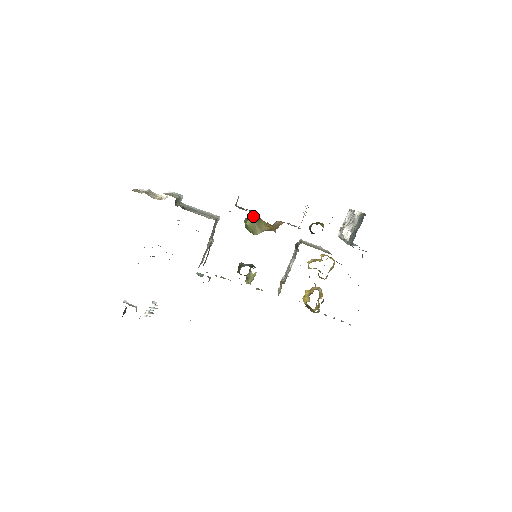
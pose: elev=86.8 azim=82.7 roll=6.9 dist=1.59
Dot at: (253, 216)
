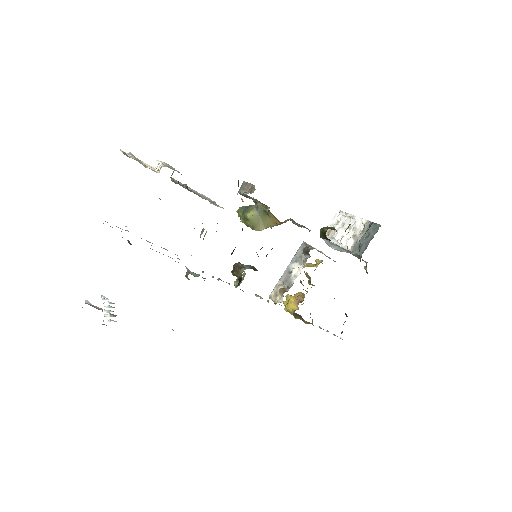
Dot at: (258, 208)
